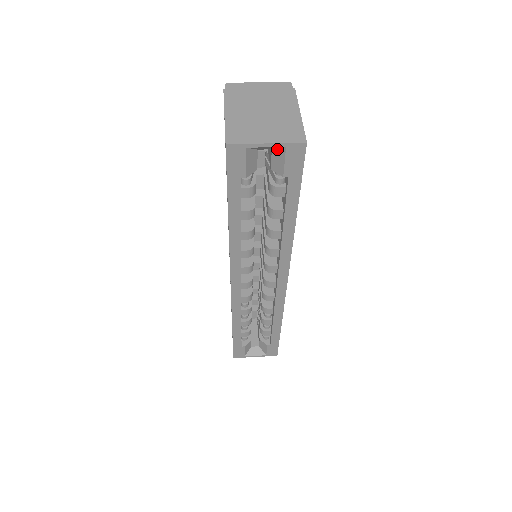
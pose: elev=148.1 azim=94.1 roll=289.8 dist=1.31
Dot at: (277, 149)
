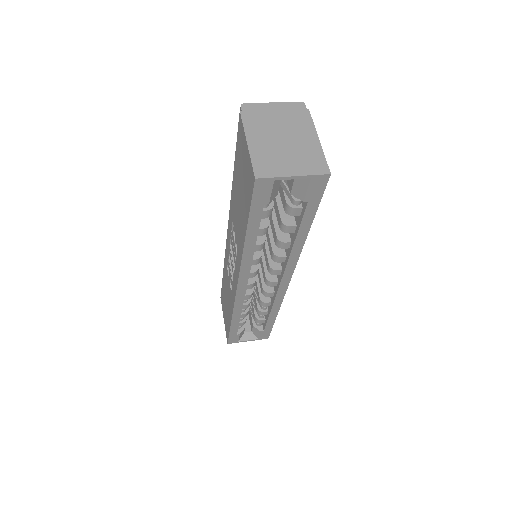
Dot at: occluded
